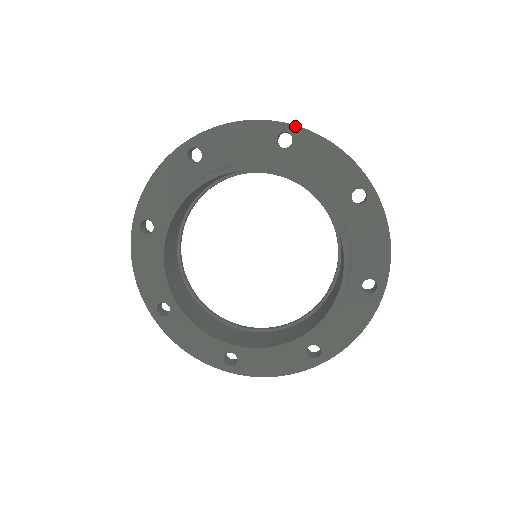
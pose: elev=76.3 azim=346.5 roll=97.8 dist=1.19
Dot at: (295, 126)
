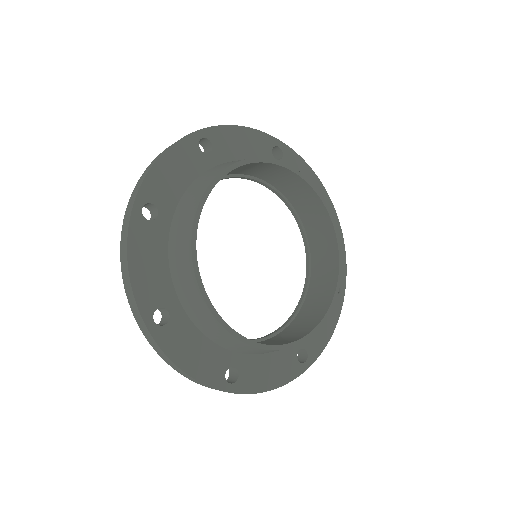
Dot at: (284, 144)
